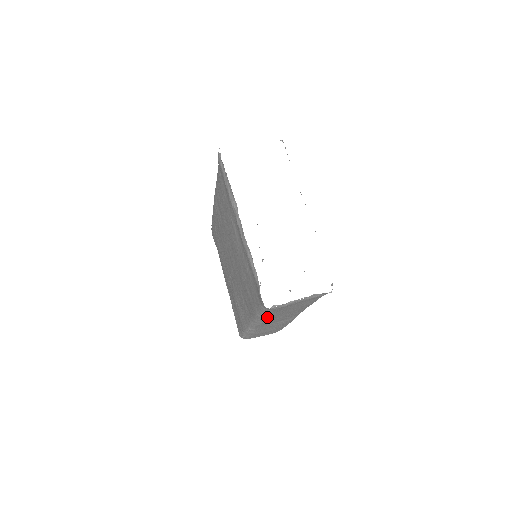
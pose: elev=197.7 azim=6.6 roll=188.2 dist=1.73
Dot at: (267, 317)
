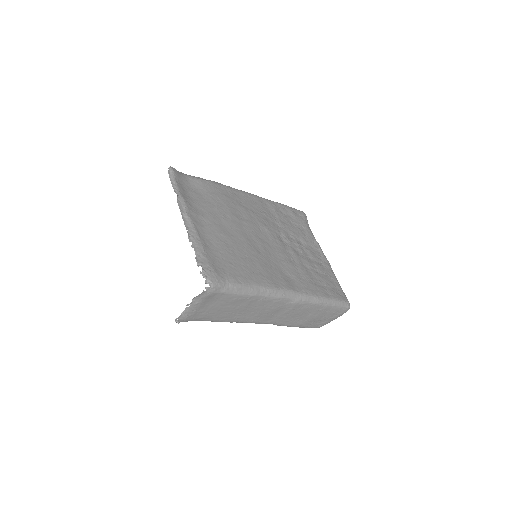
Dot at: (228, 320)
